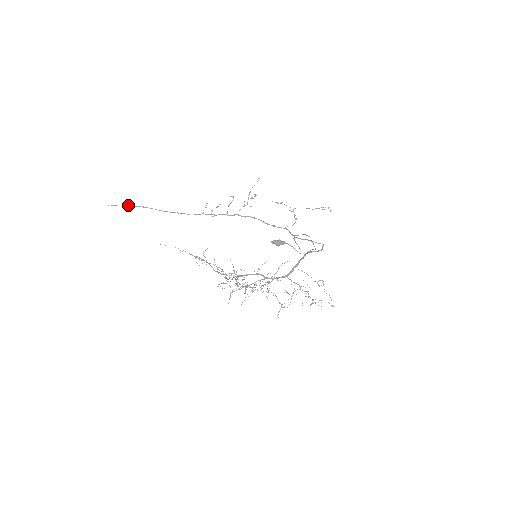
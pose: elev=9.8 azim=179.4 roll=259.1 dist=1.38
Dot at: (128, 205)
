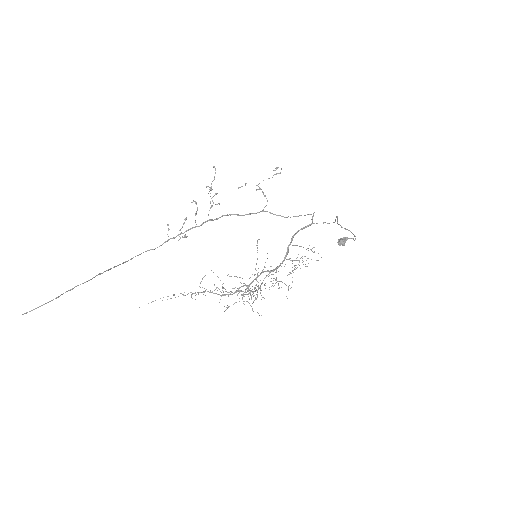
Dot at: (80, 284)
